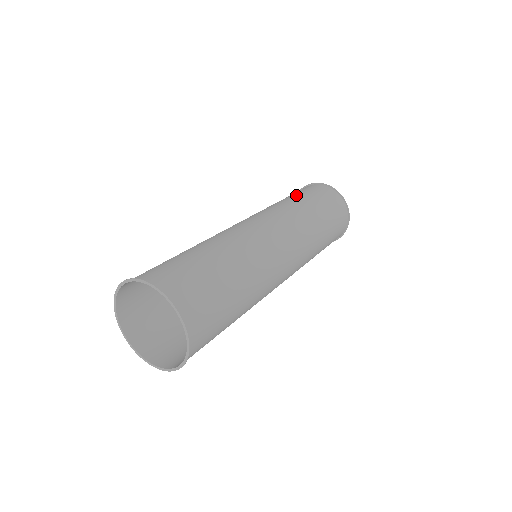
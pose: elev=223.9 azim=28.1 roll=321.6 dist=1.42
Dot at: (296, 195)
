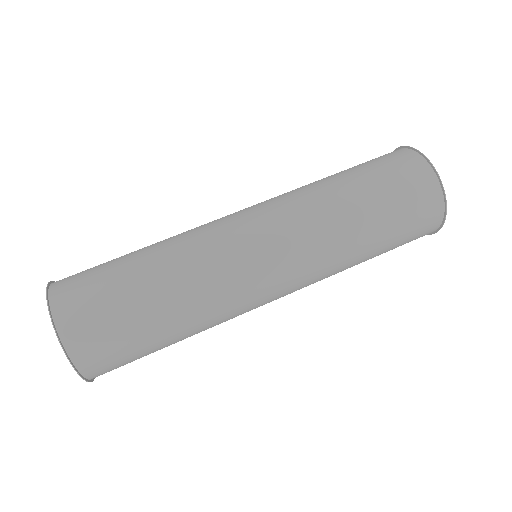
Dot at: (357, 173)
